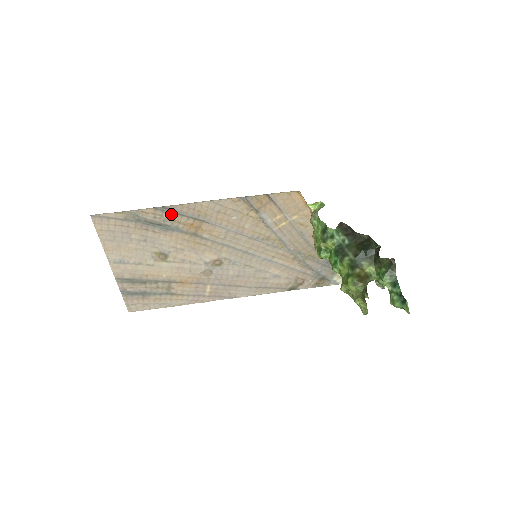
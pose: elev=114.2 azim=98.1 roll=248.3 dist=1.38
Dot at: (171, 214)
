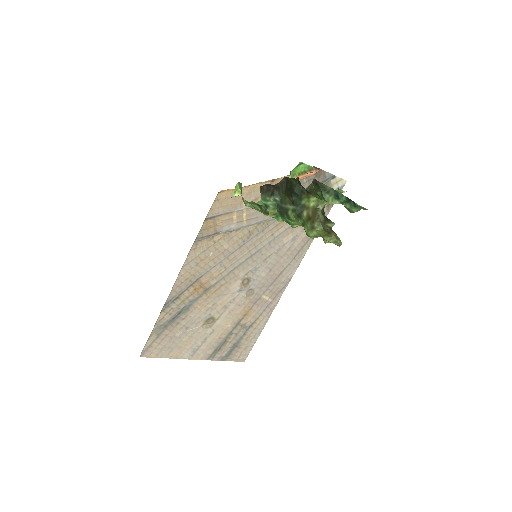
Dot at: (175, 301)
